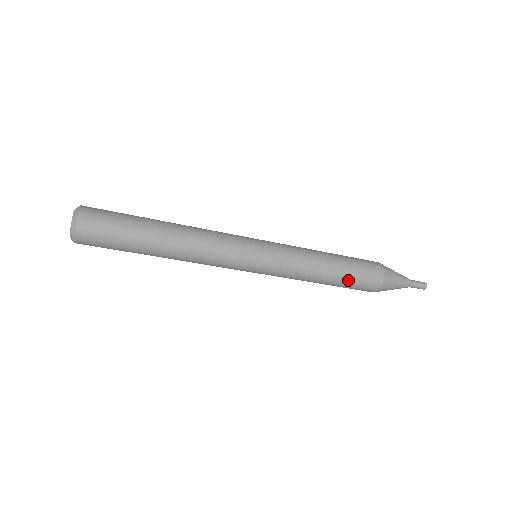
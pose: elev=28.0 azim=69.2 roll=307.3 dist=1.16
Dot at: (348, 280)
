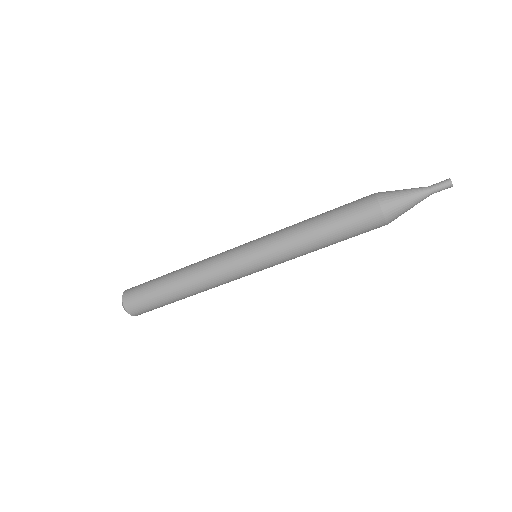
Dot at: (339, 220)
